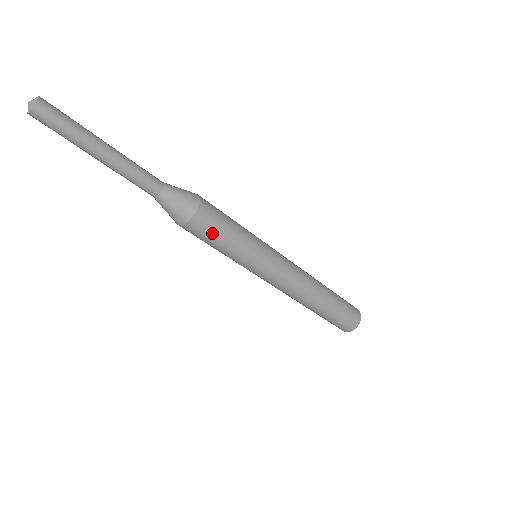
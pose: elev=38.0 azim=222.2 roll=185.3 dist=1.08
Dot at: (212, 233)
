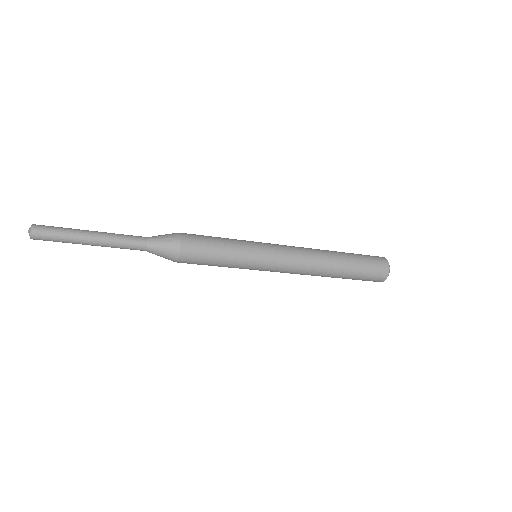
Dot at: (202, 258)
